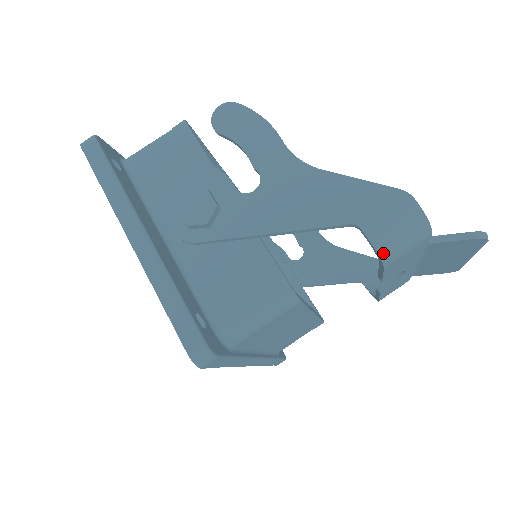
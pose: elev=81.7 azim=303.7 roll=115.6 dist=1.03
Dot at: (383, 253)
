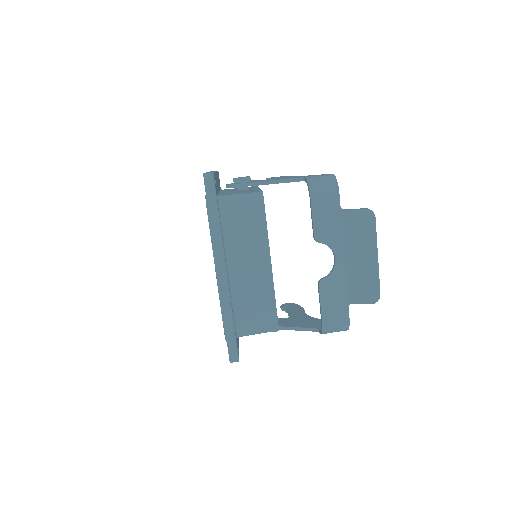
Dot at: (311, 184)
